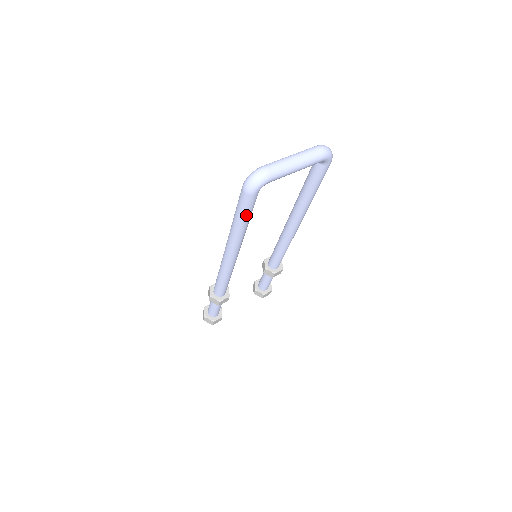
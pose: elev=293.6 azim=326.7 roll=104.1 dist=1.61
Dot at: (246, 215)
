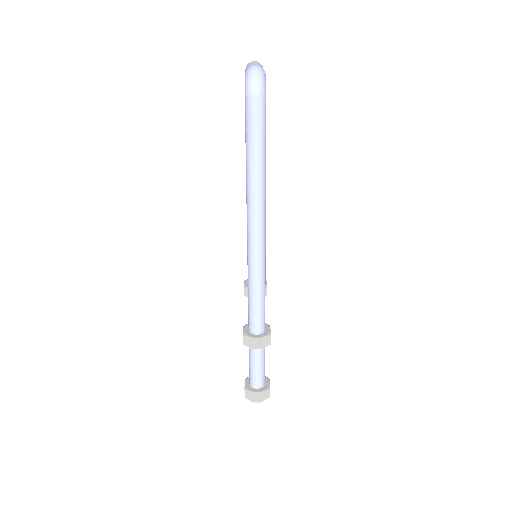
Dot at: (265, 139)
